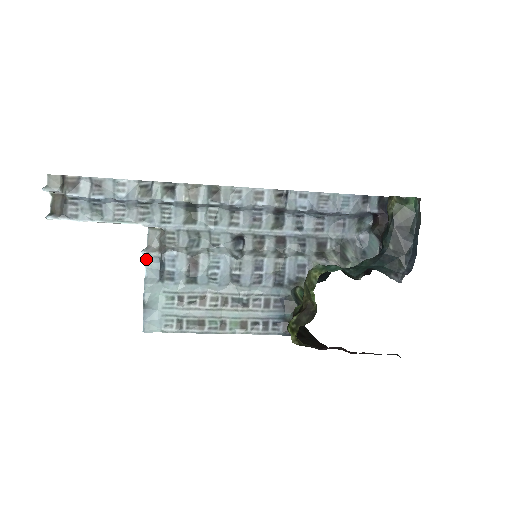
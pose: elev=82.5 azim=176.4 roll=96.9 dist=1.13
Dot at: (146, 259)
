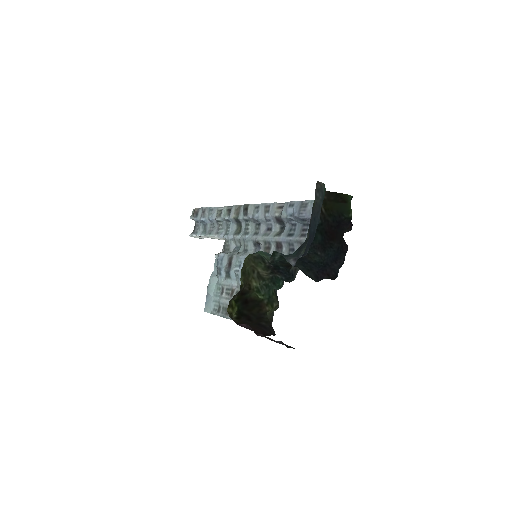
Dot at: (215, 260)
